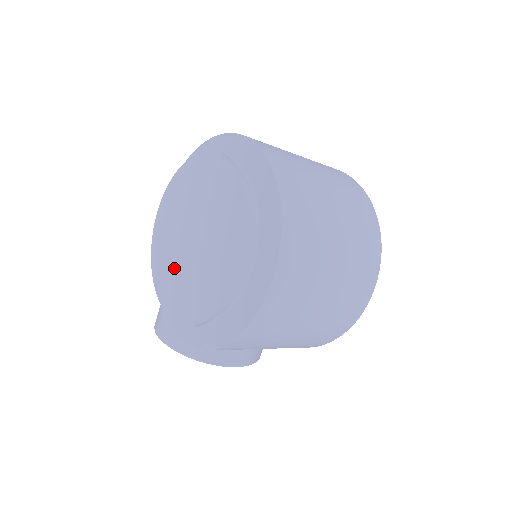
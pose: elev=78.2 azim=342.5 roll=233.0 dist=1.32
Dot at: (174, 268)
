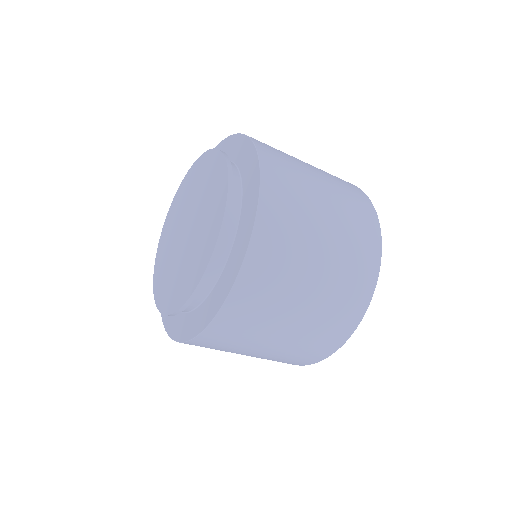
Dot at: (171, 237)
